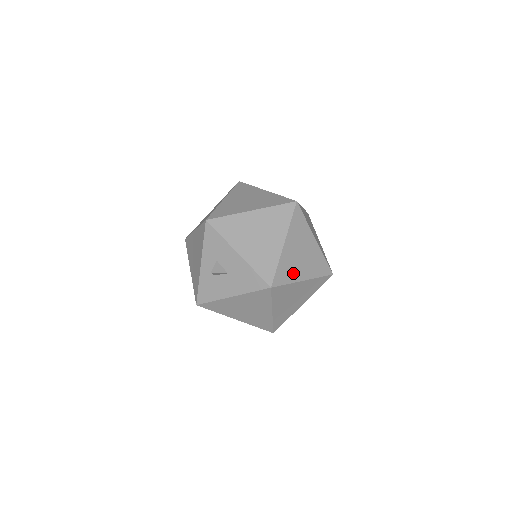
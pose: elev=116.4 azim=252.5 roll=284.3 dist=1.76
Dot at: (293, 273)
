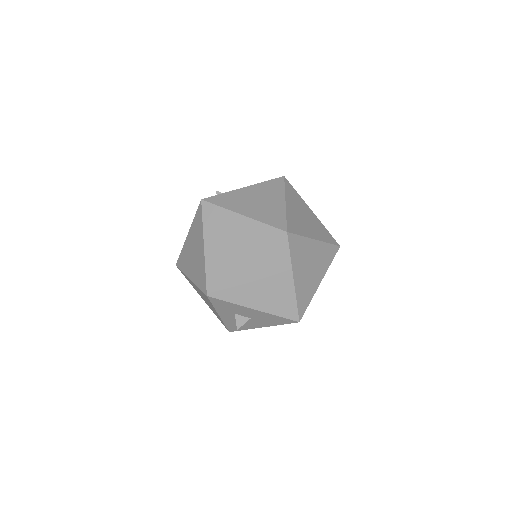
Dot at: (310, 290)
